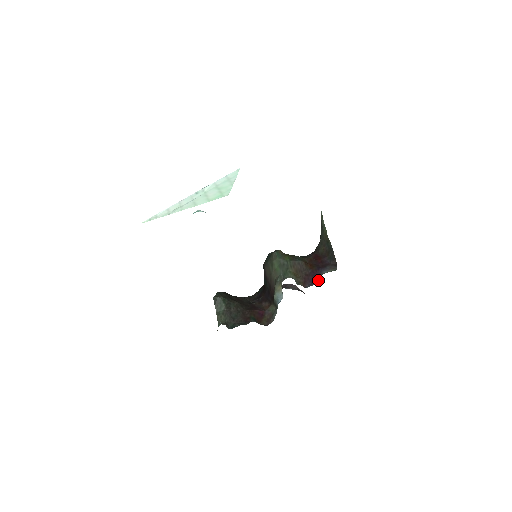
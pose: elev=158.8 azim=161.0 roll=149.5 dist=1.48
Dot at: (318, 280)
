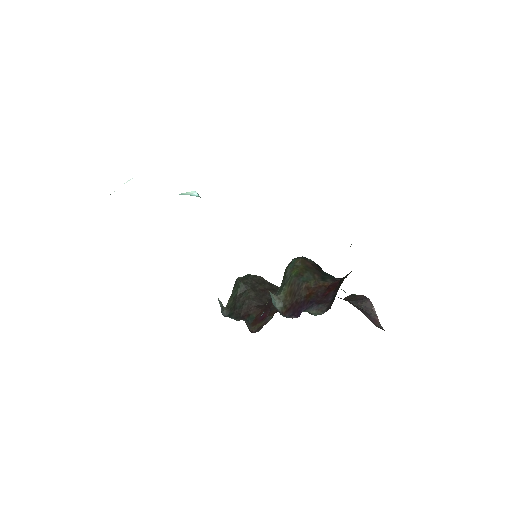
Dot at: occluded
